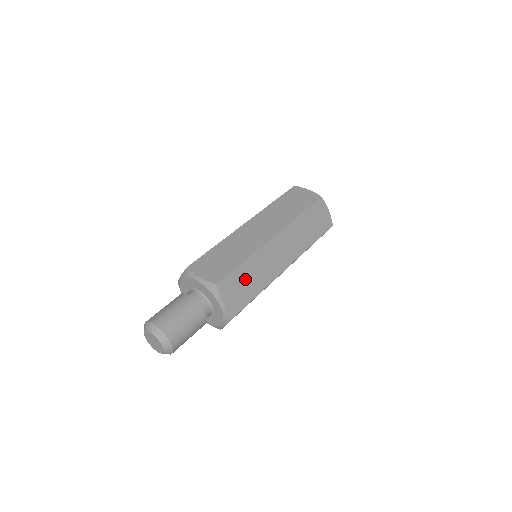
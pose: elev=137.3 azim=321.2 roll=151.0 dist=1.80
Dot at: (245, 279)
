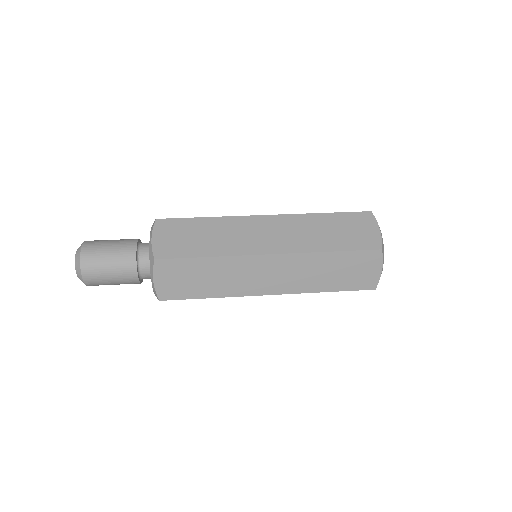
Dot at: (198, 274)
